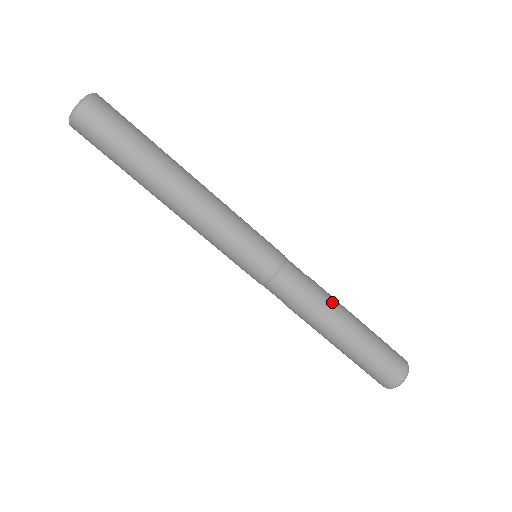
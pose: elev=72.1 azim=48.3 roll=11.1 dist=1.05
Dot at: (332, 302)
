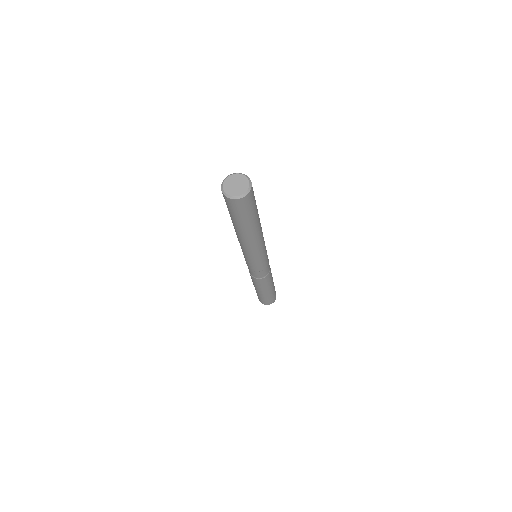
Dot at: occluded
